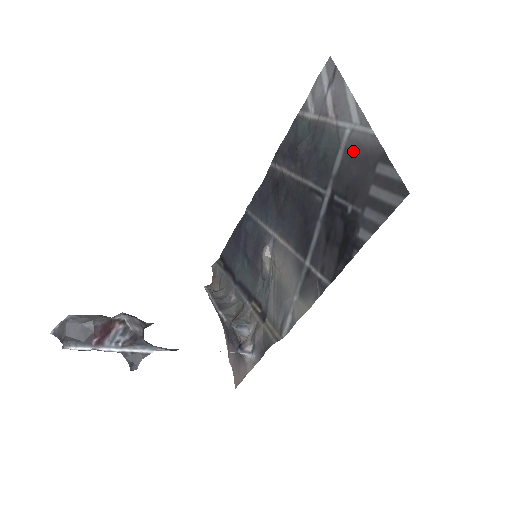
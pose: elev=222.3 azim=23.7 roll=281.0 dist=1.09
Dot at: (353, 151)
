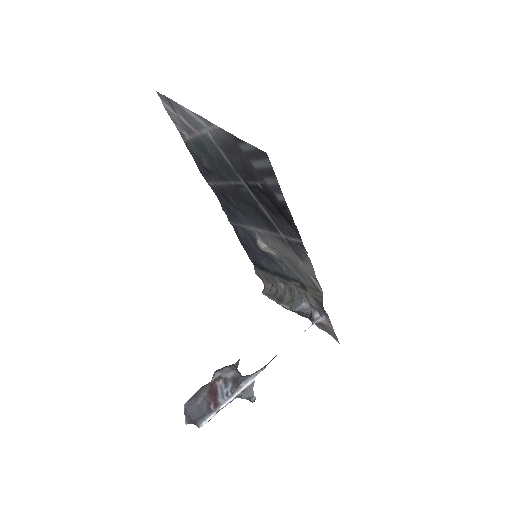
Dot at: (223, 146)
